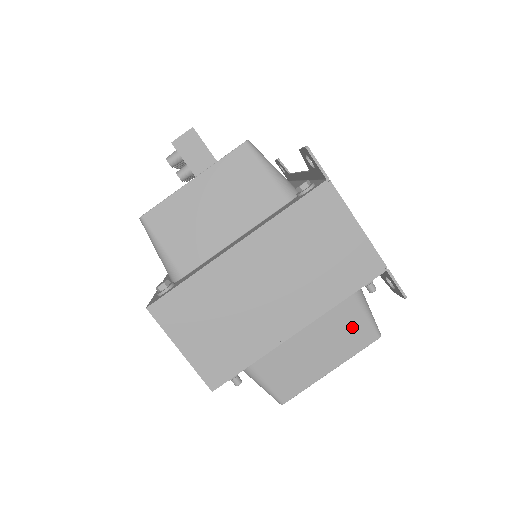
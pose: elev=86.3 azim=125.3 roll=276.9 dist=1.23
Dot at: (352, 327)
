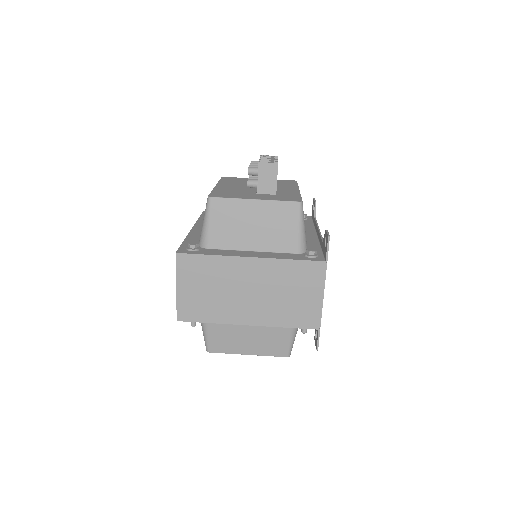
Dot at: (278, 341)
